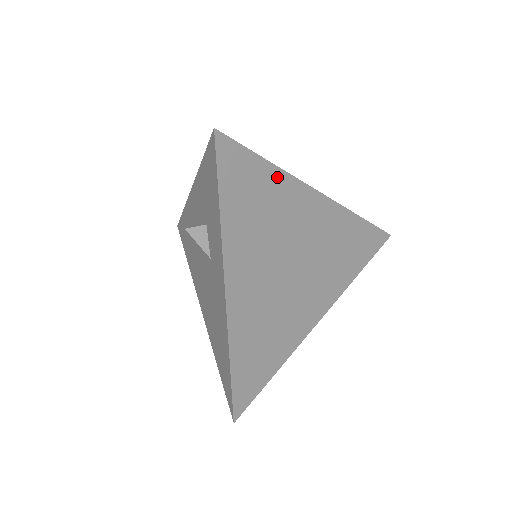
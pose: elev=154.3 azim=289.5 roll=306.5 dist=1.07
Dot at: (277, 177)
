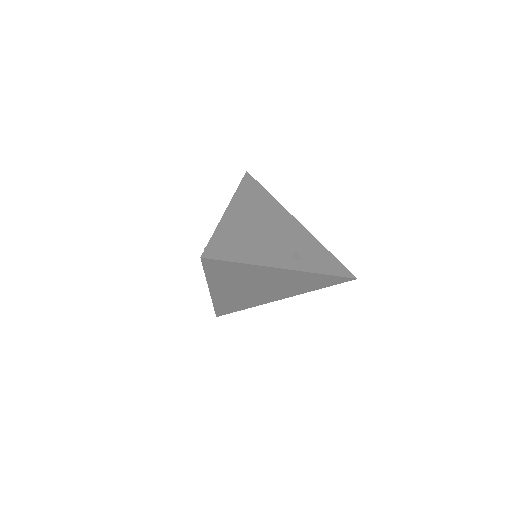
Dot at: (248, 267)
